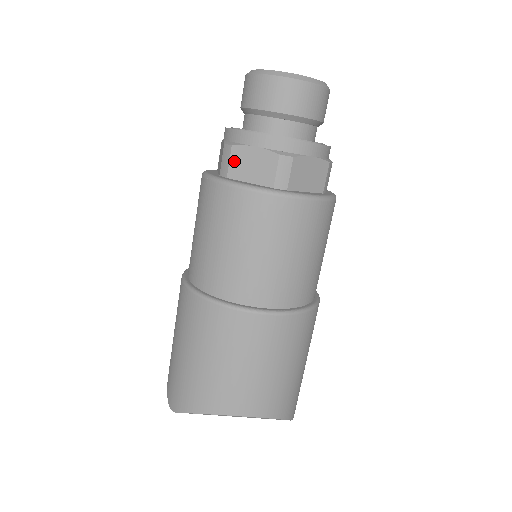
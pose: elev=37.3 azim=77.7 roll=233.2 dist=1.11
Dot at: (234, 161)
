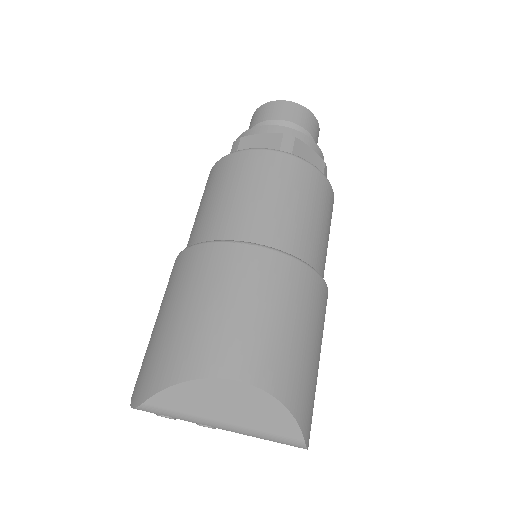
Dot at: (242, 146)
